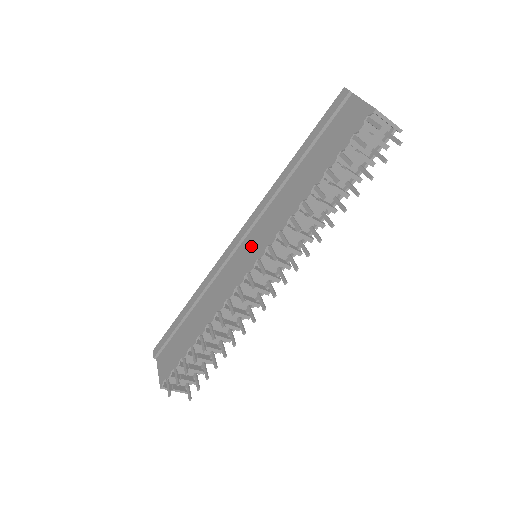
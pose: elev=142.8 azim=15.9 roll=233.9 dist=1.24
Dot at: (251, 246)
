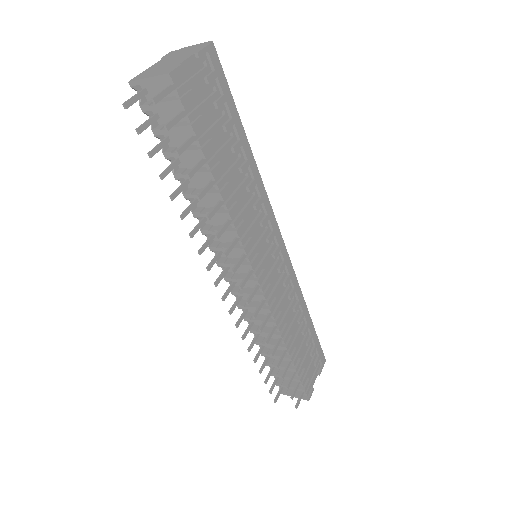
Dot at: occluded
